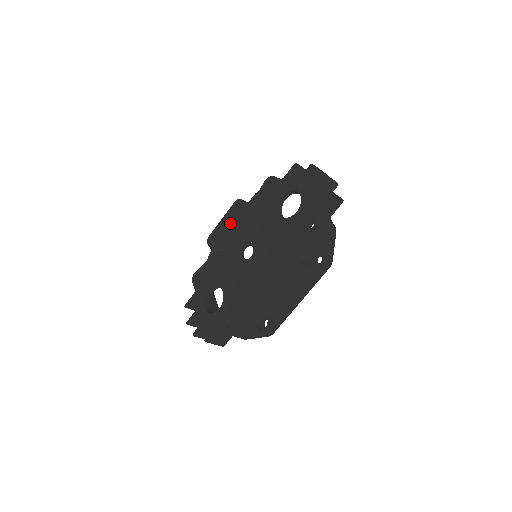
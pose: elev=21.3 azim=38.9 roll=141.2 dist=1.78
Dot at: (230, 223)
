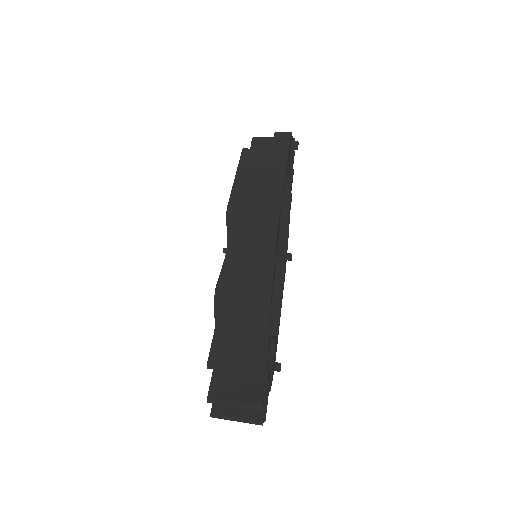
Dot at: occluded
